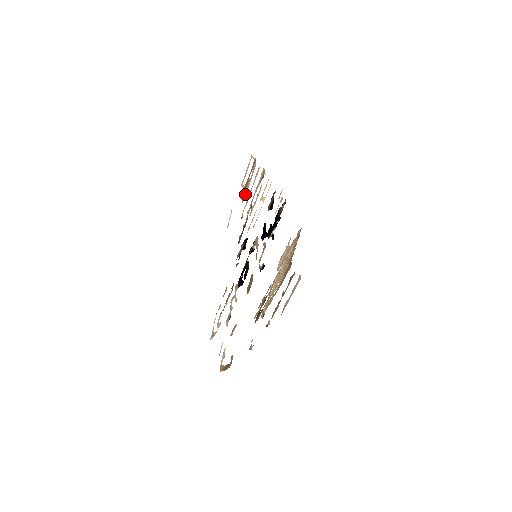
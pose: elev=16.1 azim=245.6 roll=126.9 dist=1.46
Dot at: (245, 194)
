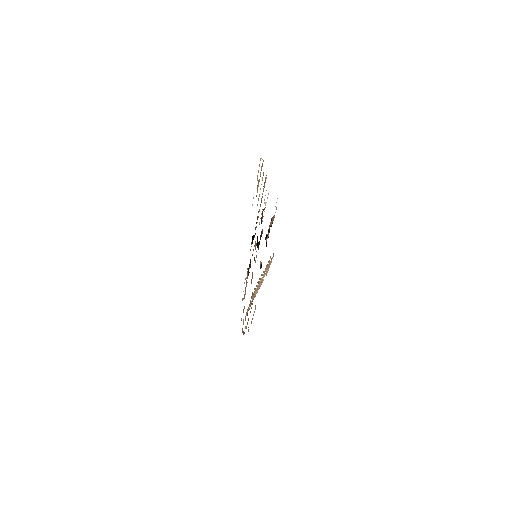
Dot at: (257, 191)
